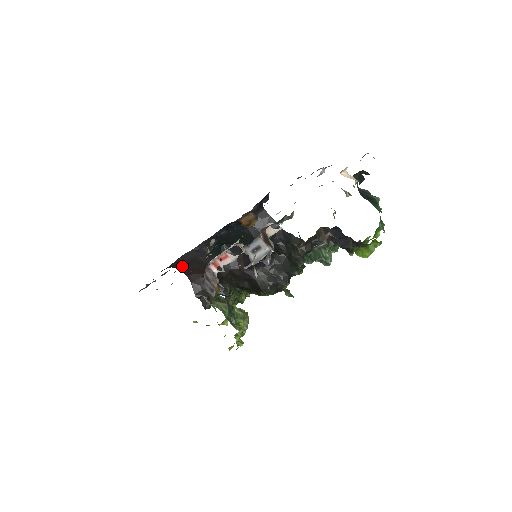
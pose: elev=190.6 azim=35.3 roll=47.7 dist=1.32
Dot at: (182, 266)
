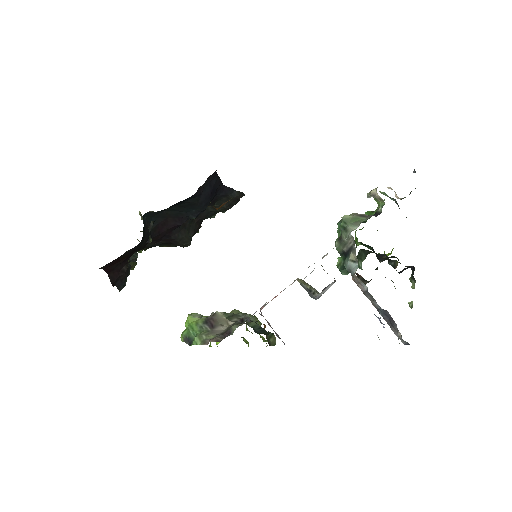
Dot at: (105, 265)
